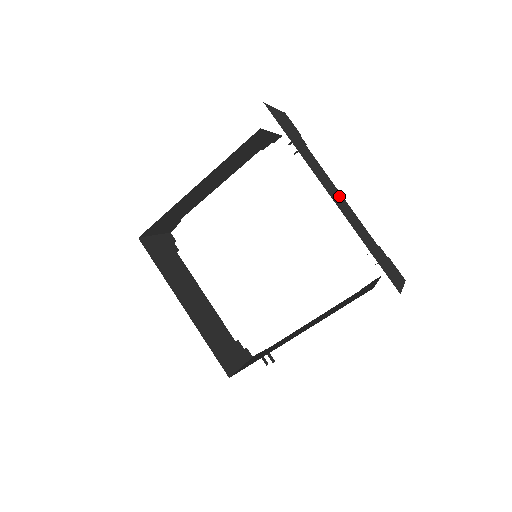
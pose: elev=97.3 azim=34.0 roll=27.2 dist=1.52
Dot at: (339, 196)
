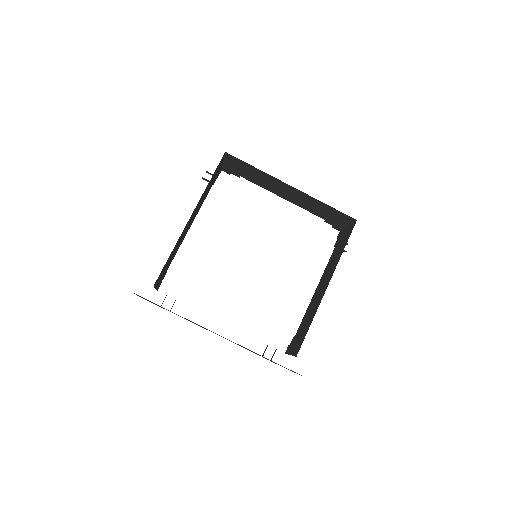
Dot at: occluded
